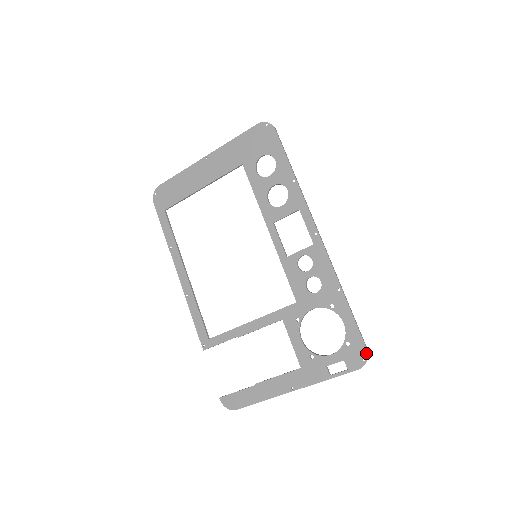
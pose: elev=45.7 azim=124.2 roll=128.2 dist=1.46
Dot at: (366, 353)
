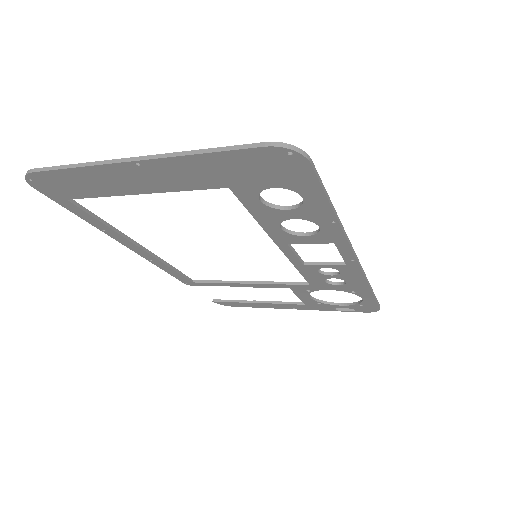
Dot at: (378, 310)
